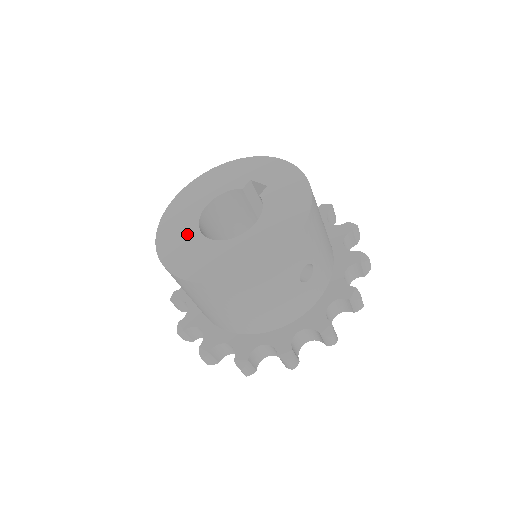
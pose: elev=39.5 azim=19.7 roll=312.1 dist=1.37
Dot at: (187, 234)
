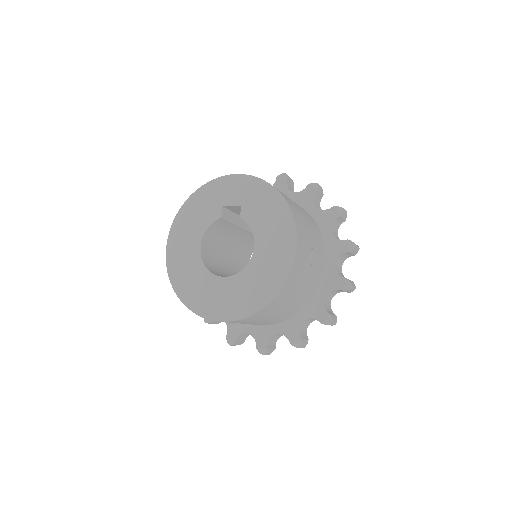
Dot at: (203, 281)
